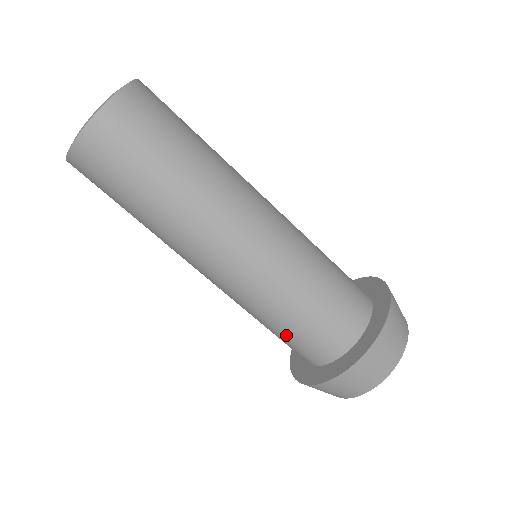
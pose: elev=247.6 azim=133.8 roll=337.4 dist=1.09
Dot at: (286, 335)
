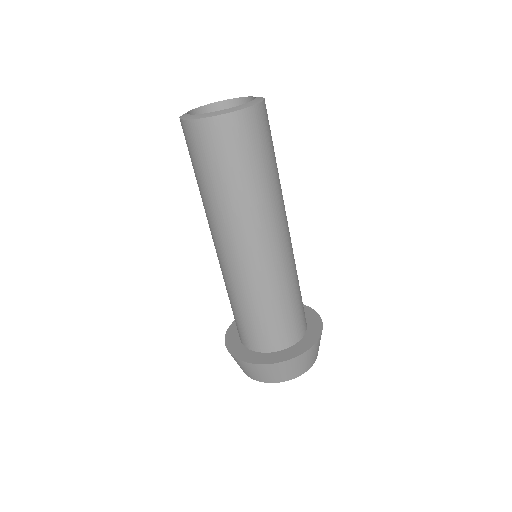
Dot at: (234, 313)
